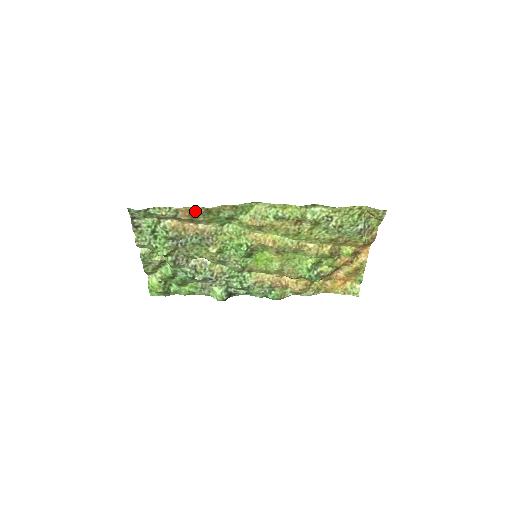
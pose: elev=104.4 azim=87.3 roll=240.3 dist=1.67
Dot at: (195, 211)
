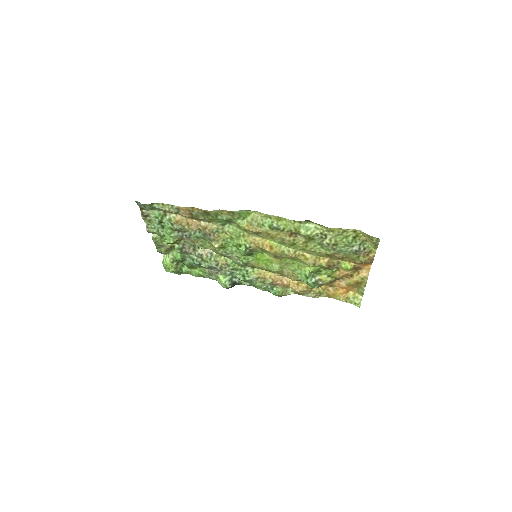
Dot at: (195, 211)
